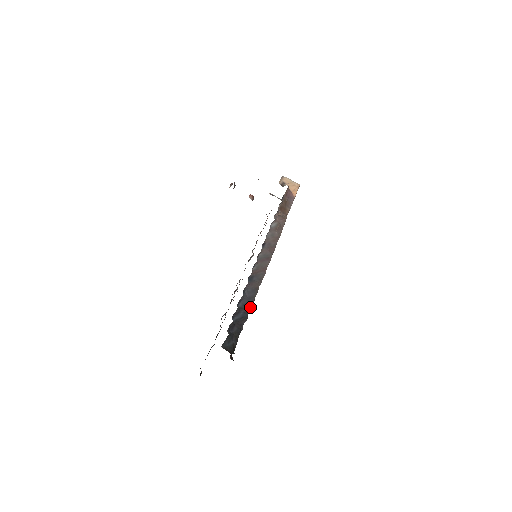
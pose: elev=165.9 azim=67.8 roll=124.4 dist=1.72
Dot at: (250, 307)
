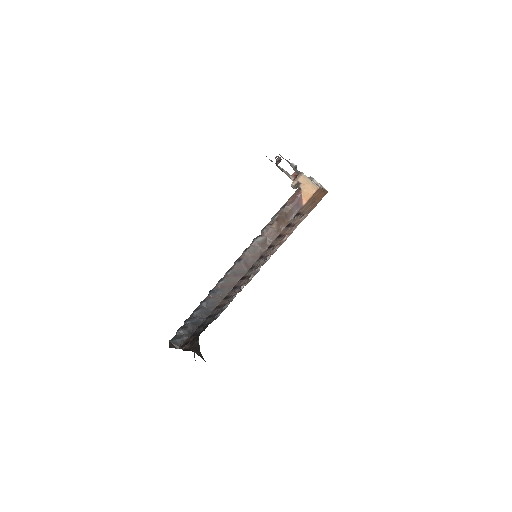
Dot at: (207, 315)
